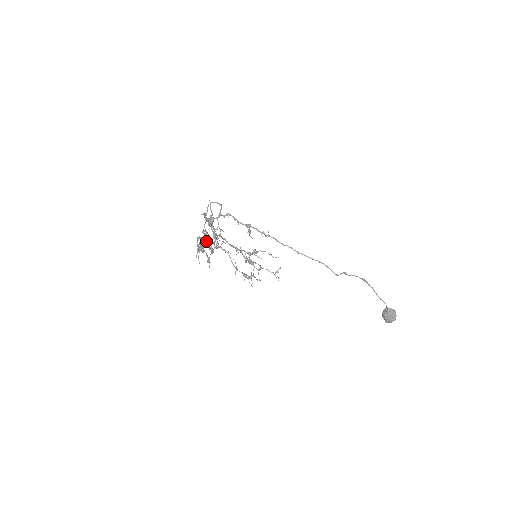
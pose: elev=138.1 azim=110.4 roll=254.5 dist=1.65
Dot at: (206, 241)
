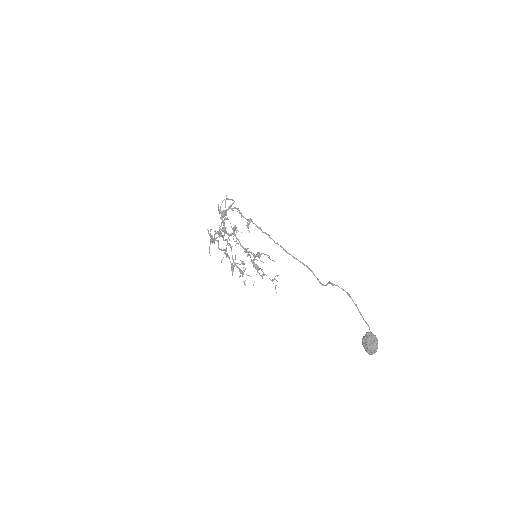
Dot at: (219, 235)
